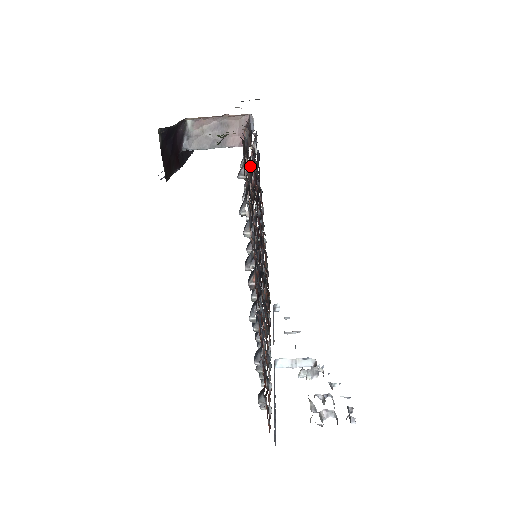
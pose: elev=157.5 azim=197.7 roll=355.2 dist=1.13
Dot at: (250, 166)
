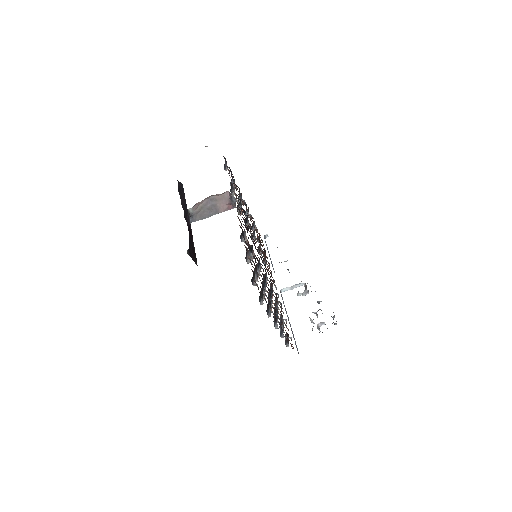
Dot at: (248, 248)
